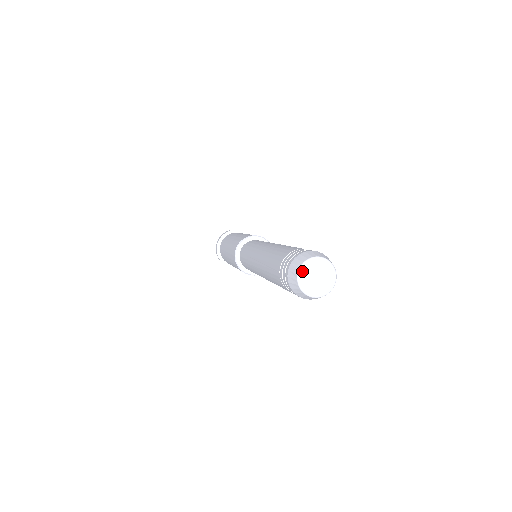
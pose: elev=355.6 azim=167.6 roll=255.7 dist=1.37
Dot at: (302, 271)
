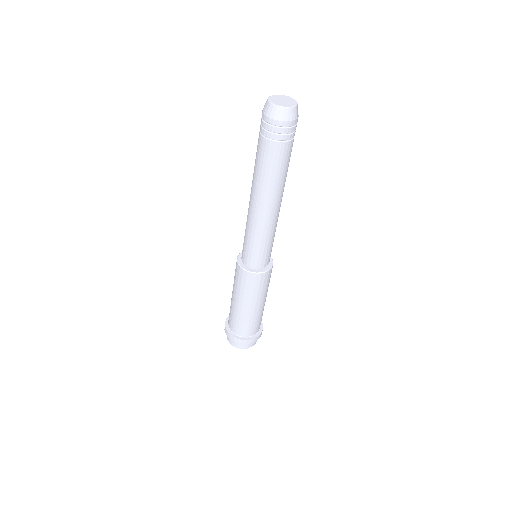
Dot at: (272, 97)
